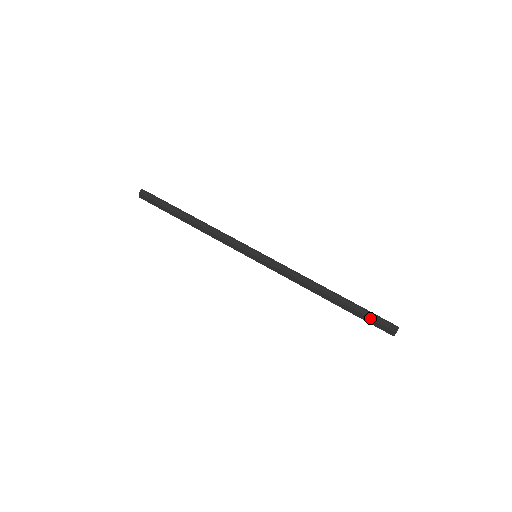
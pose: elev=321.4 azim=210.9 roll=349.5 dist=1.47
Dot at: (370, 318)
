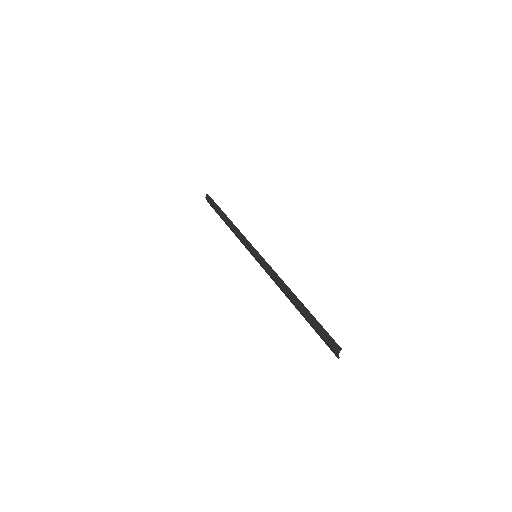
Dot at: (319, 333)
